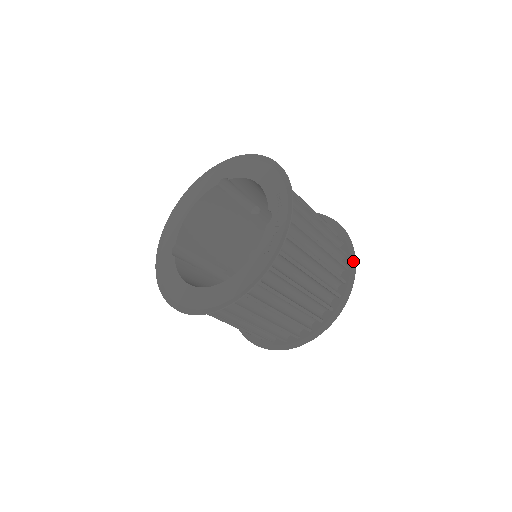
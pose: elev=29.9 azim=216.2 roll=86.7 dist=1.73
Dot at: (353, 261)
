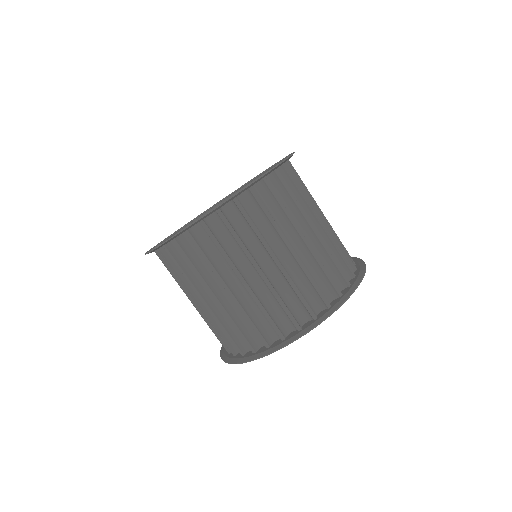
Dot at: (340, 302)
